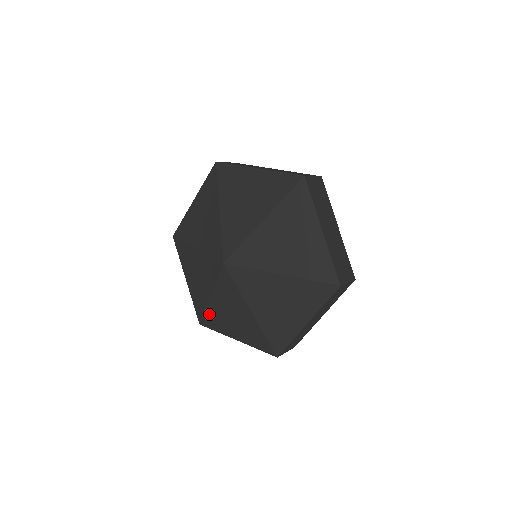
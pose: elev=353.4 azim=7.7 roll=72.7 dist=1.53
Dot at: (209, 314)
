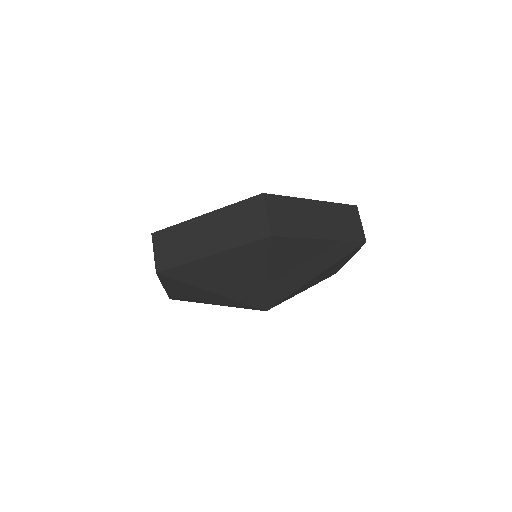
Dot at: occluded
